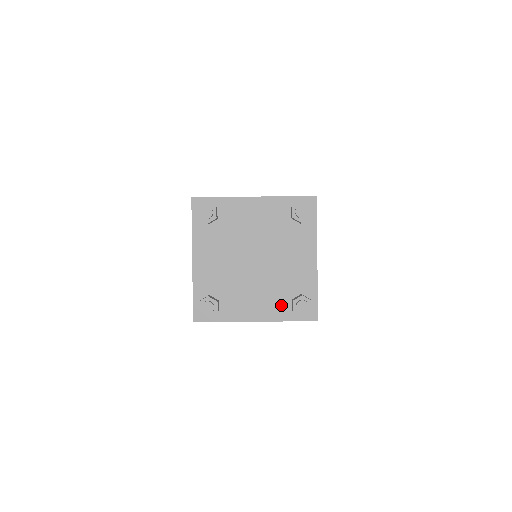
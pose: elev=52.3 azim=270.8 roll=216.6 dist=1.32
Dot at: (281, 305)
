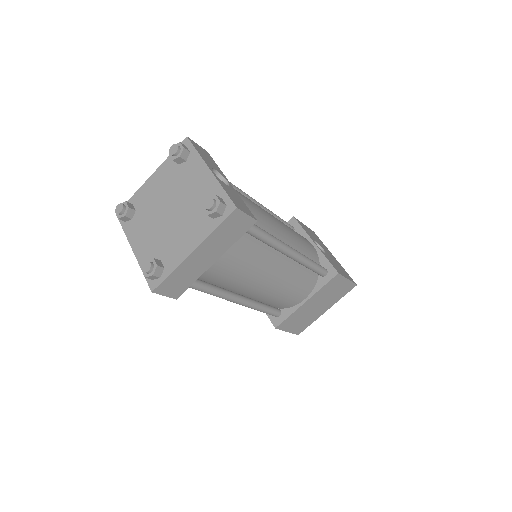
Dot at: (204, 223)
